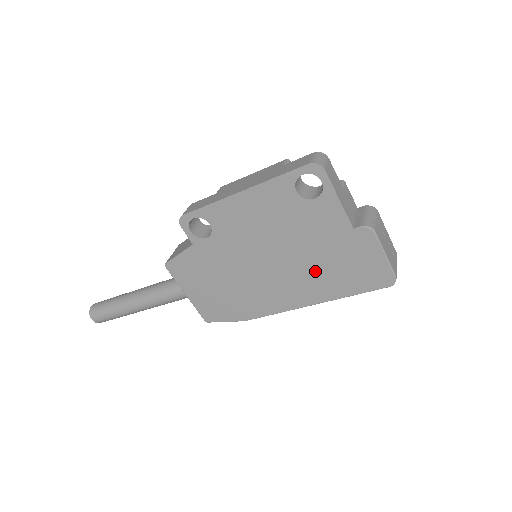
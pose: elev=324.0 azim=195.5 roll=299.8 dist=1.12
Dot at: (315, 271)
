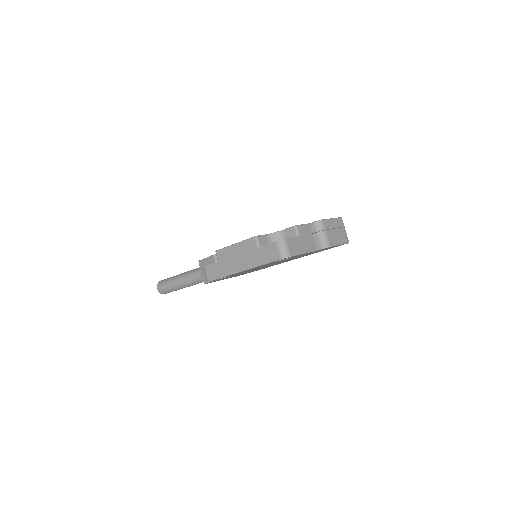
Dot at: occluded
